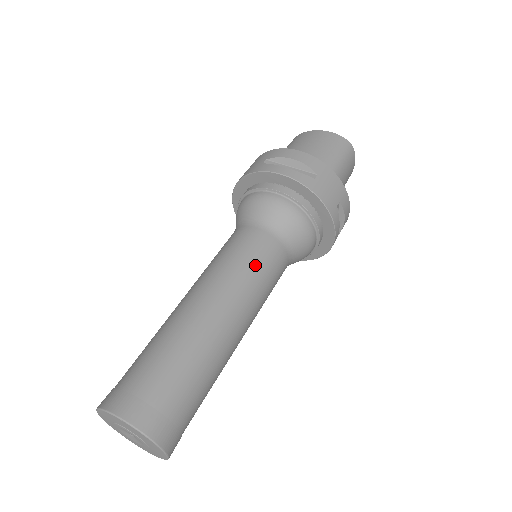
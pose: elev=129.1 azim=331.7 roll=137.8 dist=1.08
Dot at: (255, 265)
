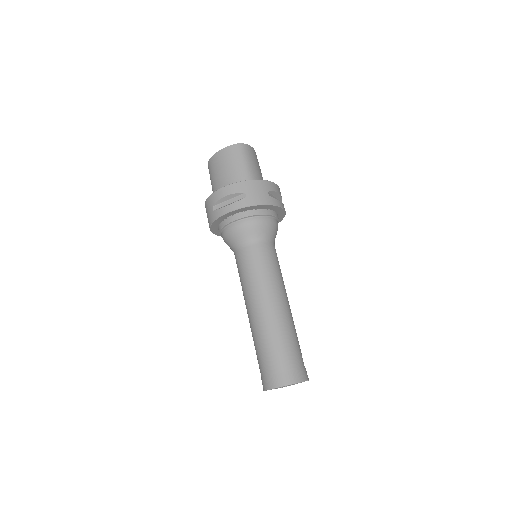
Dot at: (262, 268)
